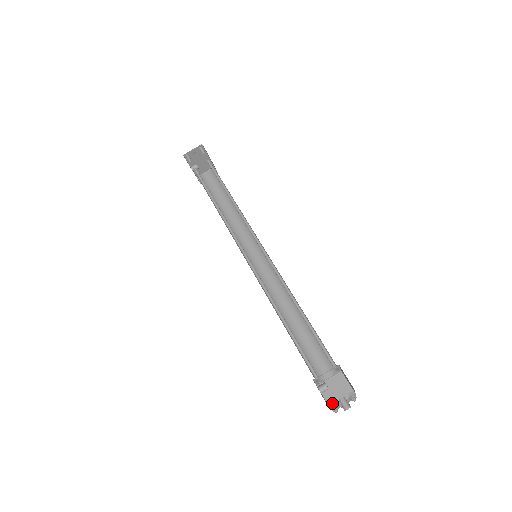
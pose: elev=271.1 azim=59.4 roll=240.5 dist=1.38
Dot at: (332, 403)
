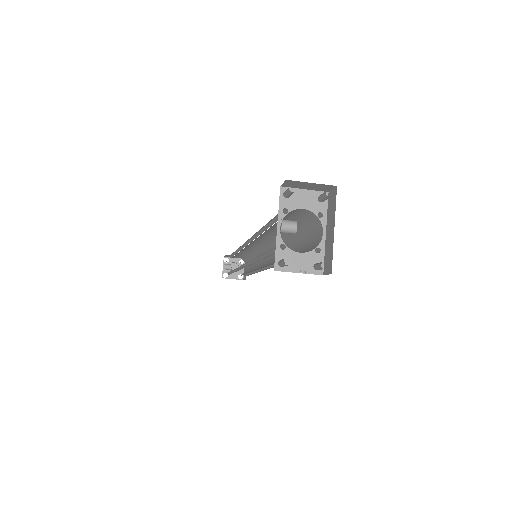
Dot at: (225, 278)
